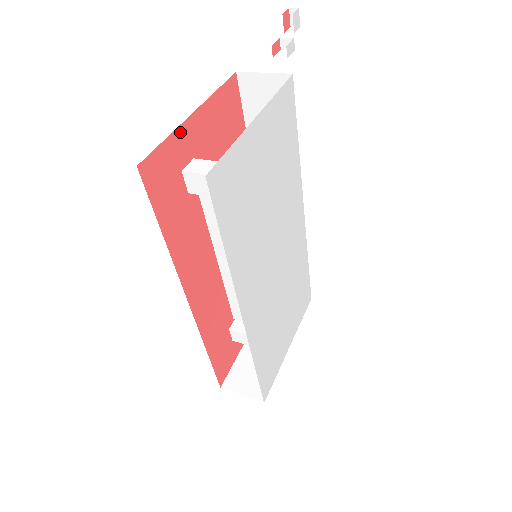
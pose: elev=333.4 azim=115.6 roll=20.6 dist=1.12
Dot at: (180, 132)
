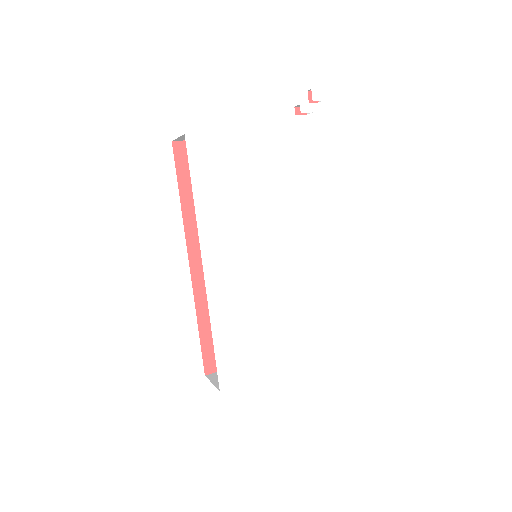
Dot at: occluded
